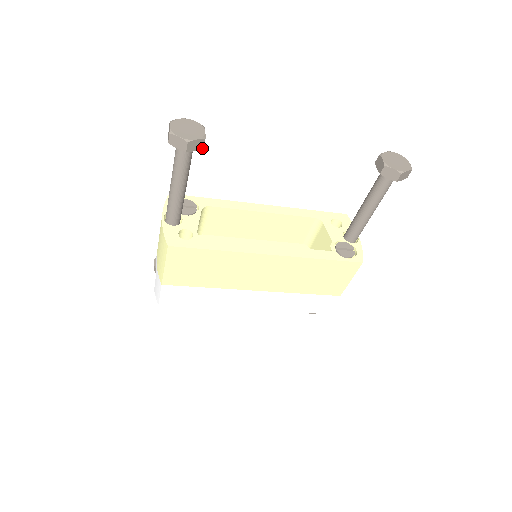
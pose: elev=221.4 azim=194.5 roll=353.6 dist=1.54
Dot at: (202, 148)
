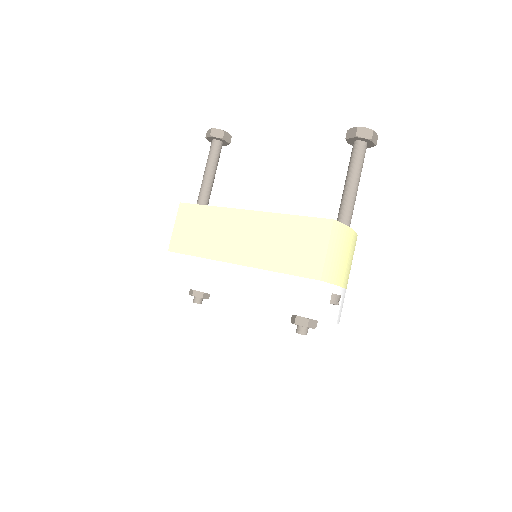
Dot at: (222, 138)
